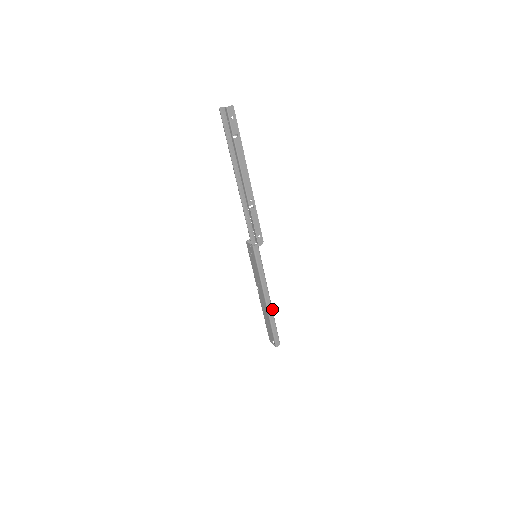
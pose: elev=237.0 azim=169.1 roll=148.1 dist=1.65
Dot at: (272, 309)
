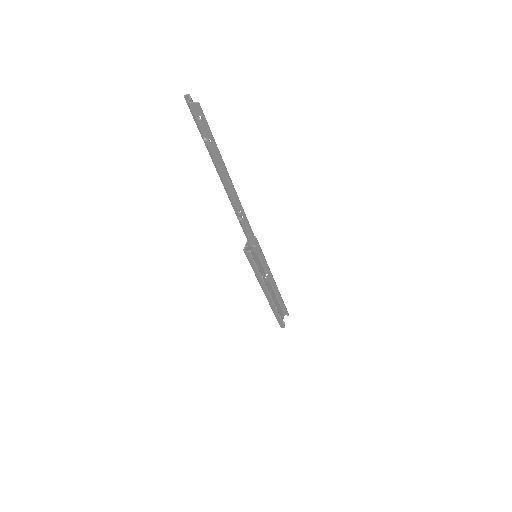
Dot at: occluded
